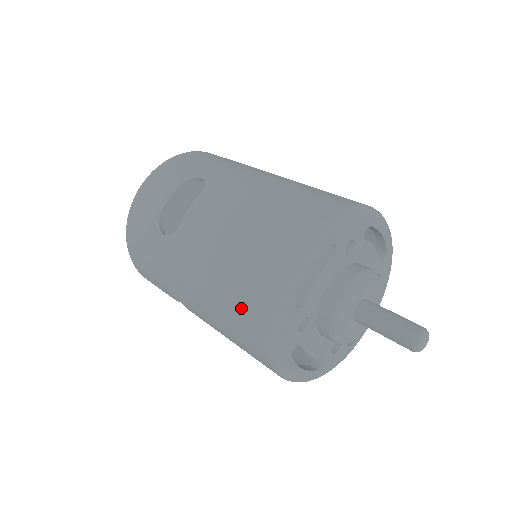
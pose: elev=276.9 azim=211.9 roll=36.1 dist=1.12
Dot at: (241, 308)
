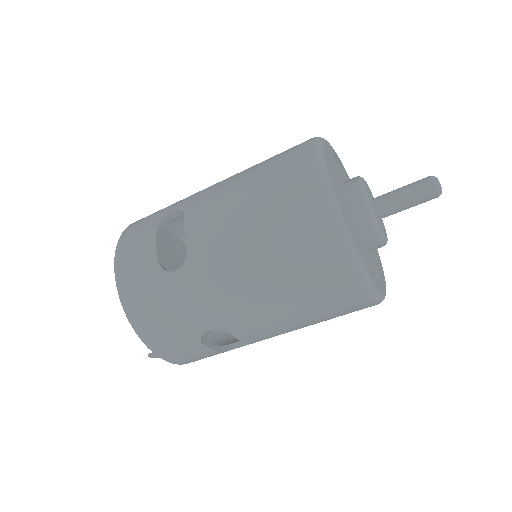
Dot at: (302, 249)
